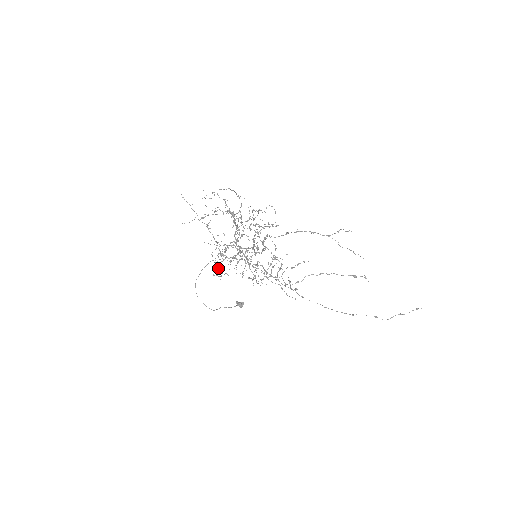
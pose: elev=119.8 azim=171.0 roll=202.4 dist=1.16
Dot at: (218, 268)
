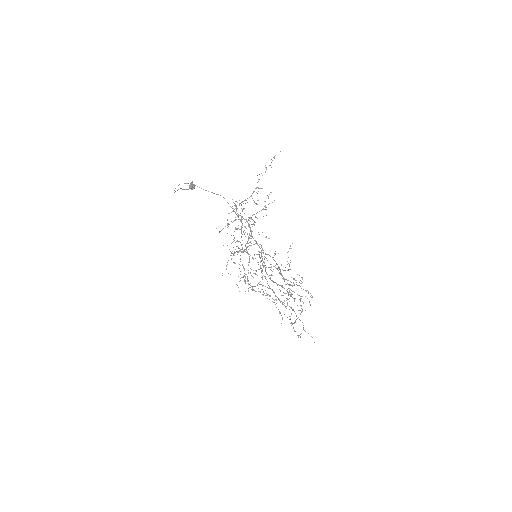
Dot at: occluded
